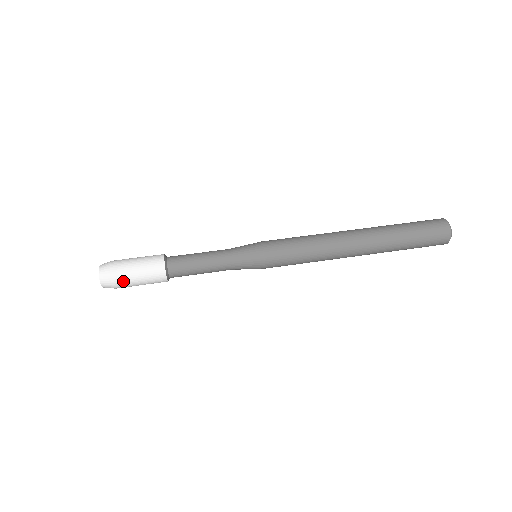
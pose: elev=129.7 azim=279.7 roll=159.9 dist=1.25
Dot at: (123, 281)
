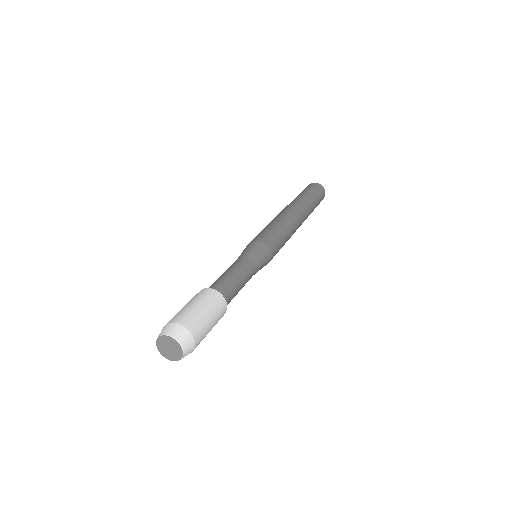
Dot at: (201, 331)
